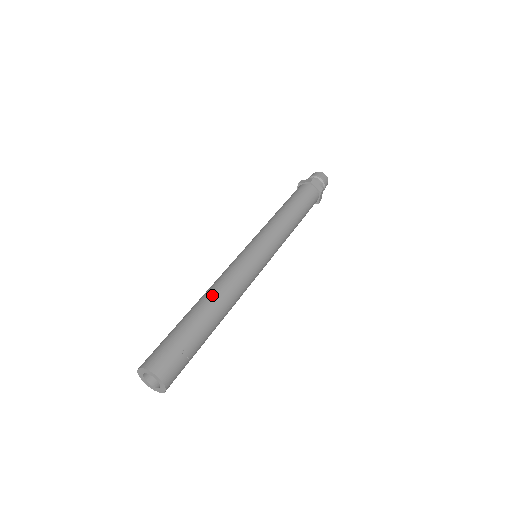
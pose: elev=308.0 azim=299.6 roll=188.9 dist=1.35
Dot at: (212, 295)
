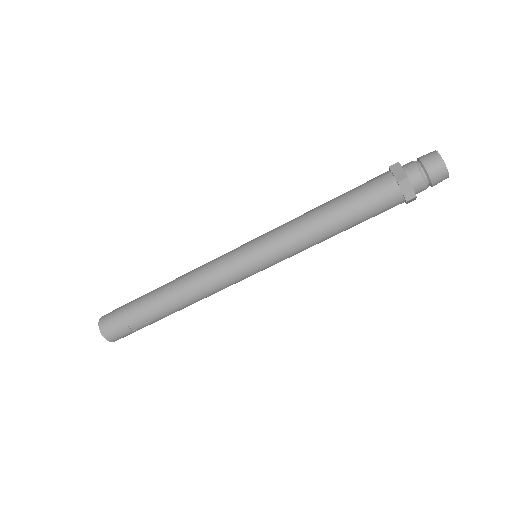
Dot at: (174, 291)
